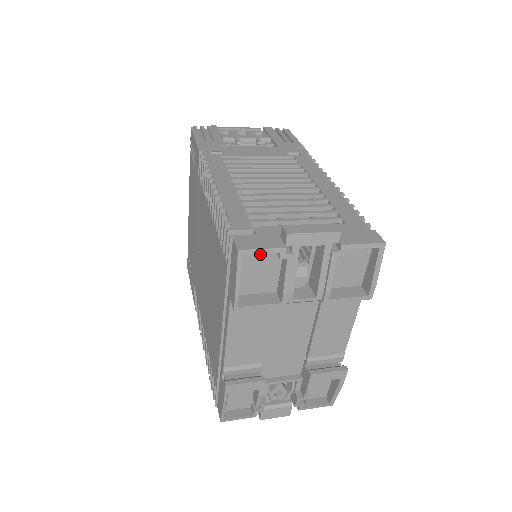
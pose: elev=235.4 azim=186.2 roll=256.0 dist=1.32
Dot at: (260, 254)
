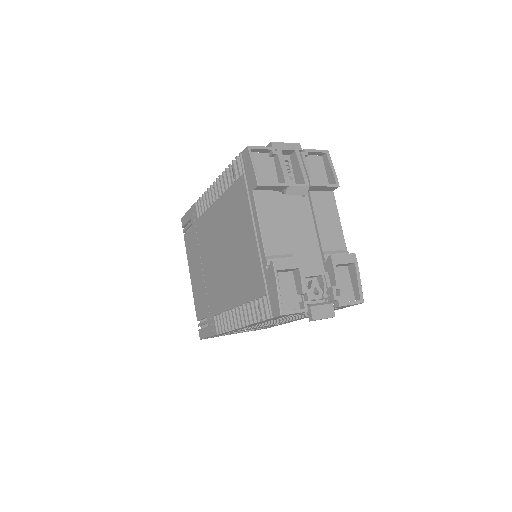
Dot at: (260, 158)
